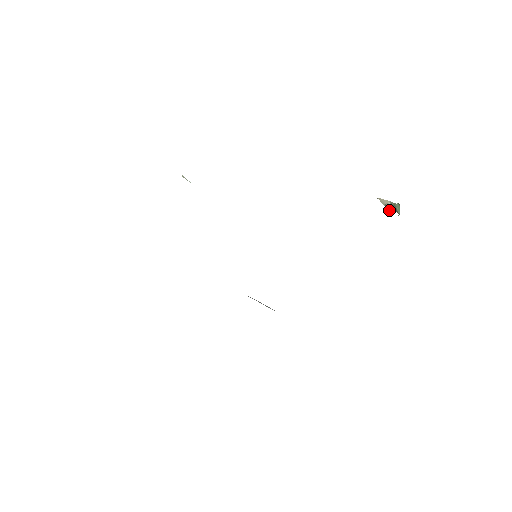
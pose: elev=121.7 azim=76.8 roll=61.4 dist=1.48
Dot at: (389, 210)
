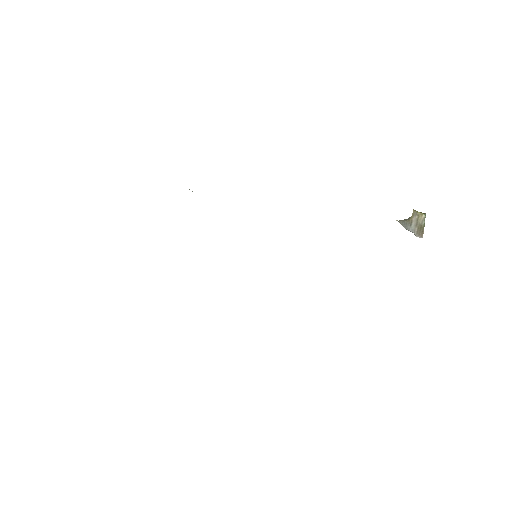
Dot at: (412, 217)
